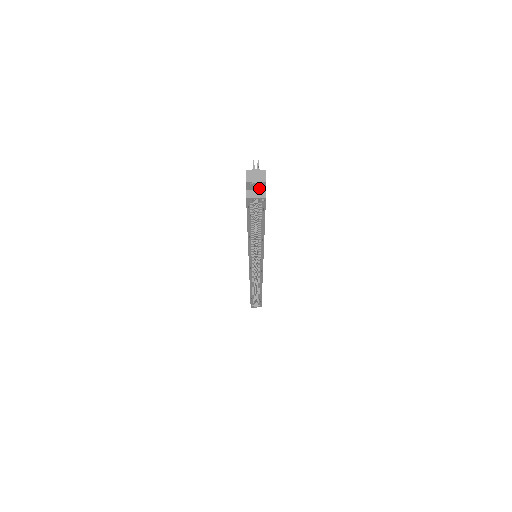
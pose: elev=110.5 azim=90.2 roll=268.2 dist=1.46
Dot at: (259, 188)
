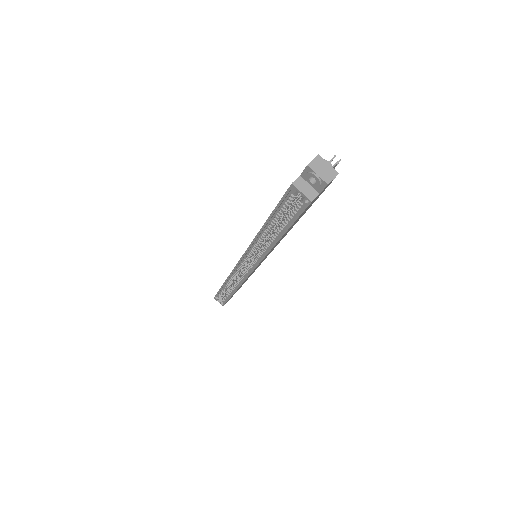
Dot at: (314, 185)
